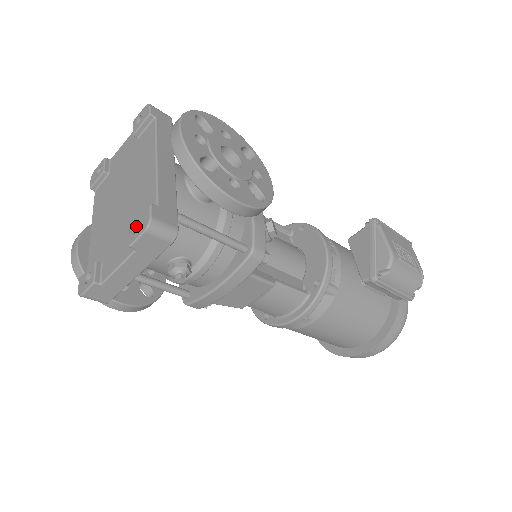
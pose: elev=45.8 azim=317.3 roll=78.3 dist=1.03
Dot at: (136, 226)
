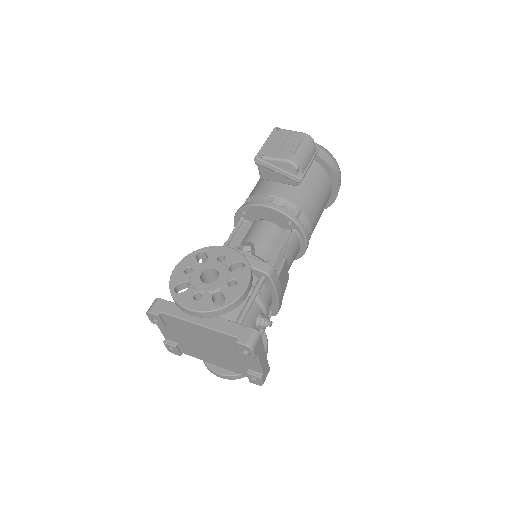
Dot at: (243, 351)
